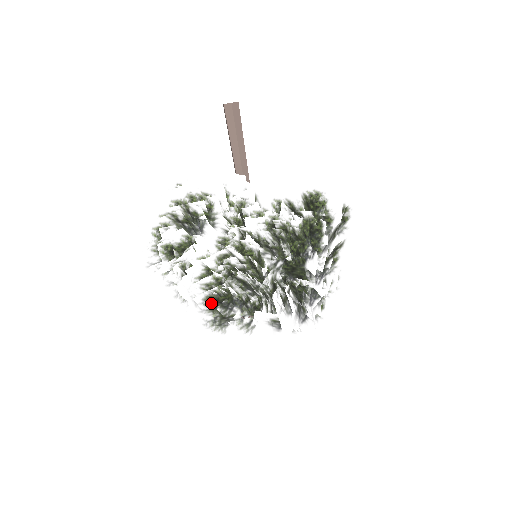
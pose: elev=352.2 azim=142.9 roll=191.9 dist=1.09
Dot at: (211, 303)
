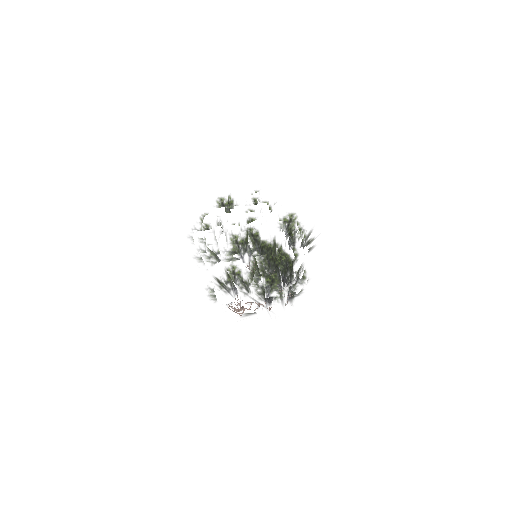
Dot at: (235, 237)
